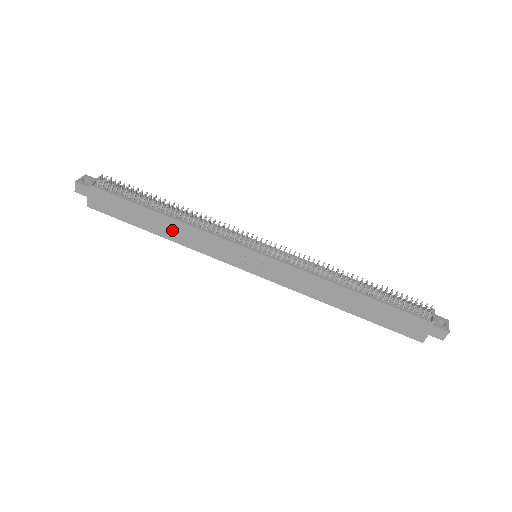
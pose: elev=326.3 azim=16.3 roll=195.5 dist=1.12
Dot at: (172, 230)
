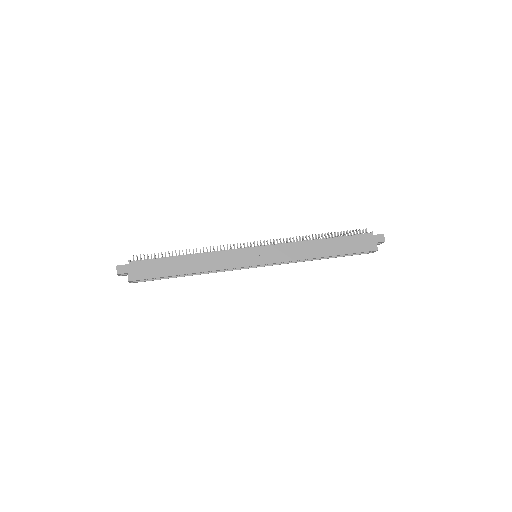
Dot at: (196, 264)
